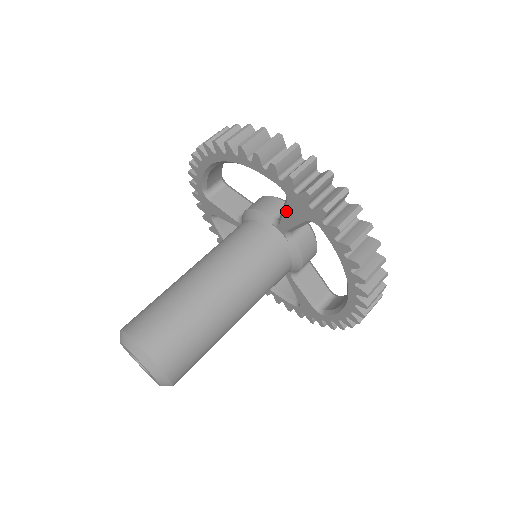
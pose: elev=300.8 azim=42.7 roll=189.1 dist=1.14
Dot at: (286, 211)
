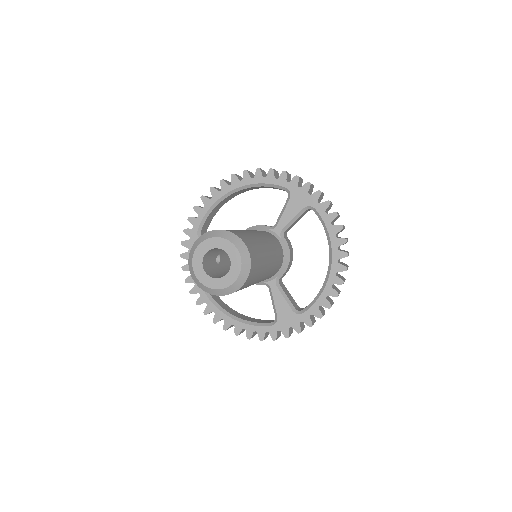
Dot at: (287, 208)
